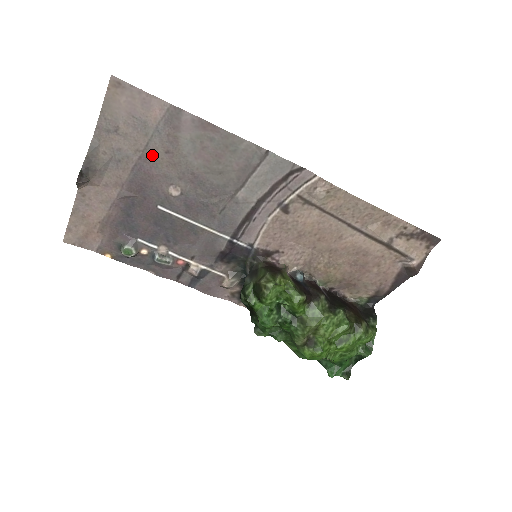
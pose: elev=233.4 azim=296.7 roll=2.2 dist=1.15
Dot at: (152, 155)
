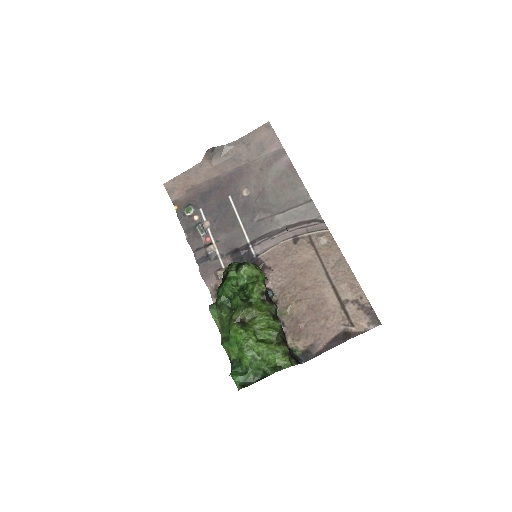
Dot at: (253, 167)
